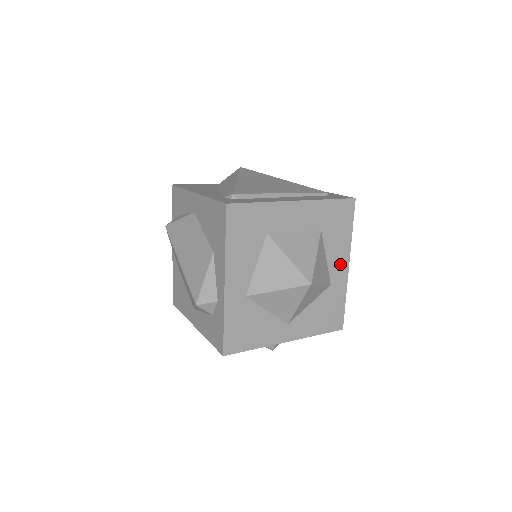
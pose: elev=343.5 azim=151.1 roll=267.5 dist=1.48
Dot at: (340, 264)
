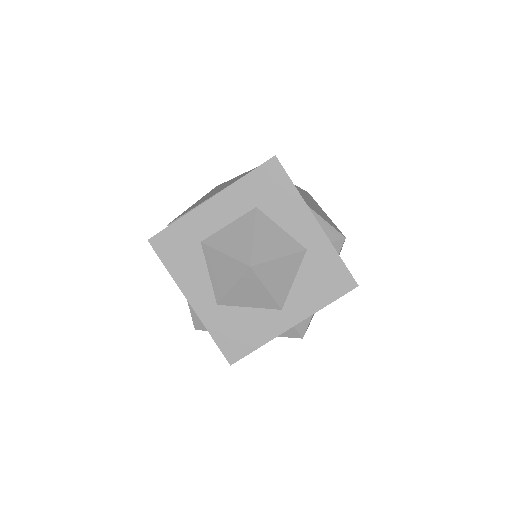
Dot at: (304, 225)
